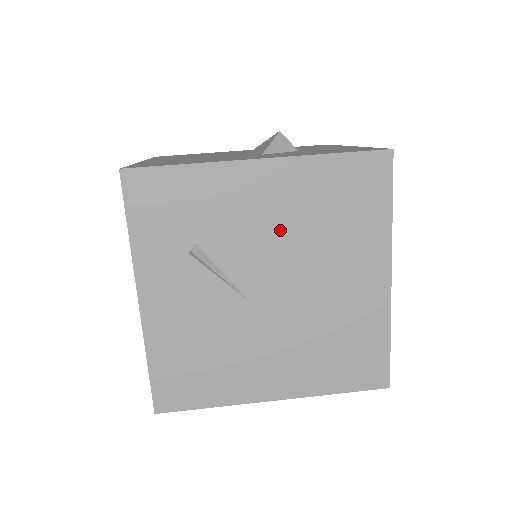
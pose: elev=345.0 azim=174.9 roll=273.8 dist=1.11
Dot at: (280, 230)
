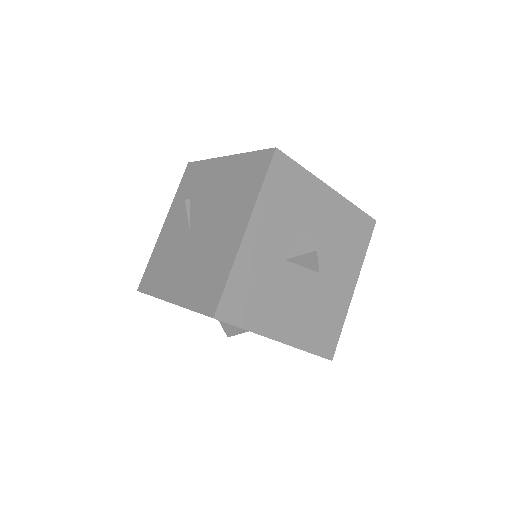
Dot at: (217, 194)
